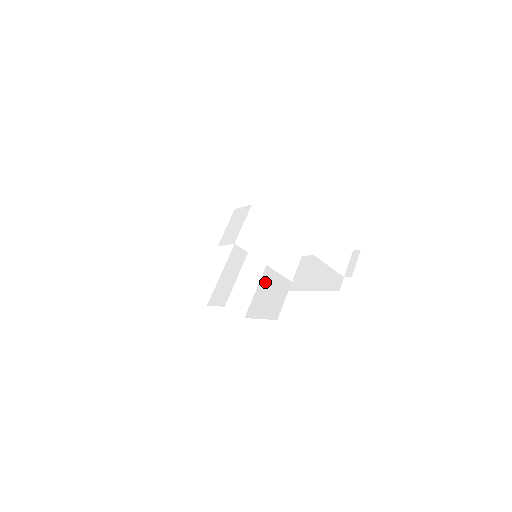
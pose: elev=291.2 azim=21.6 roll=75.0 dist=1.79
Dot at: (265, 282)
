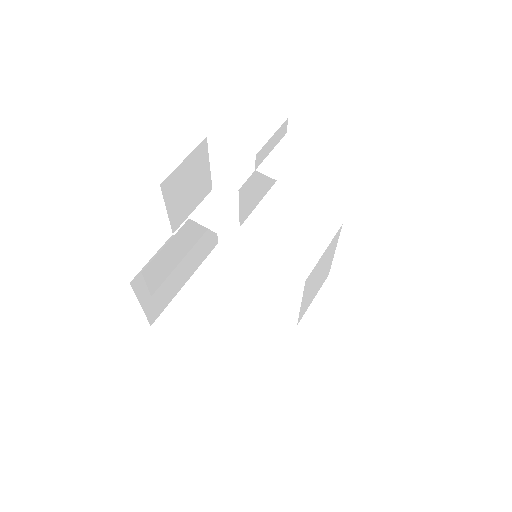
Dot at: (299, 316)
